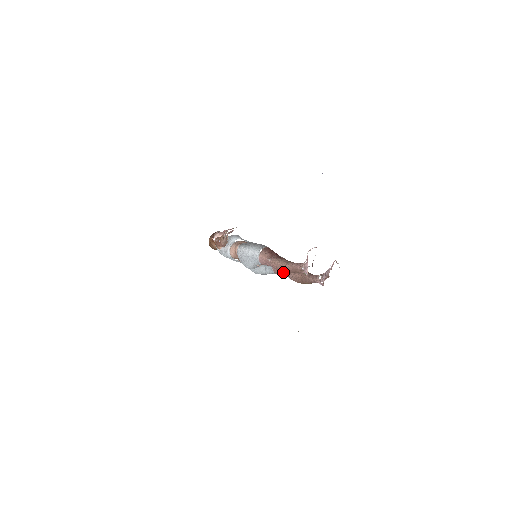
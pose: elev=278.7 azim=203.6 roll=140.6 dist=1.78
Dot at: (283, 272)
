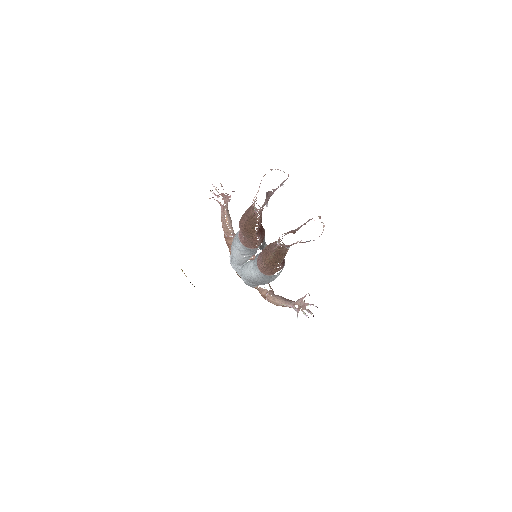
Dot at: (242, 226)
